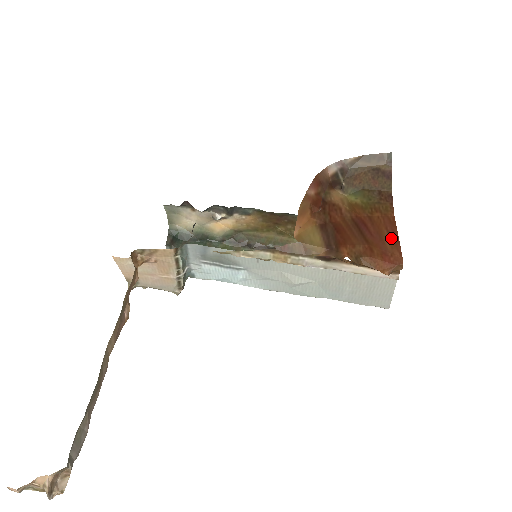
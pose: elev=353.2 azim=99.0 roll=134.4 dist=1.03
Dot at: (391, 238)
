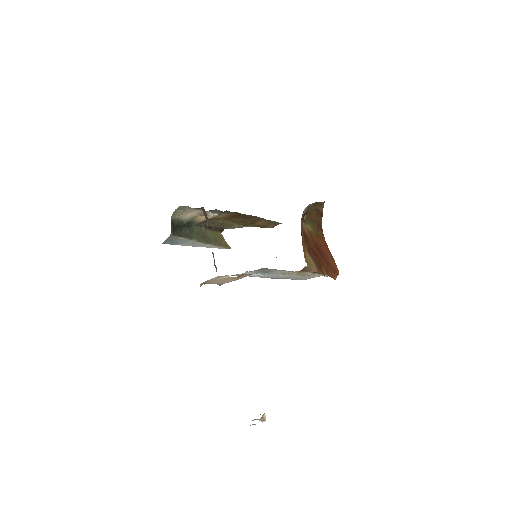
Dot at: (331, 257)
